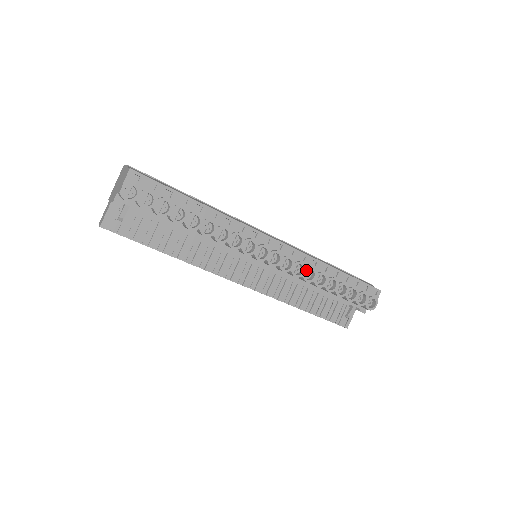
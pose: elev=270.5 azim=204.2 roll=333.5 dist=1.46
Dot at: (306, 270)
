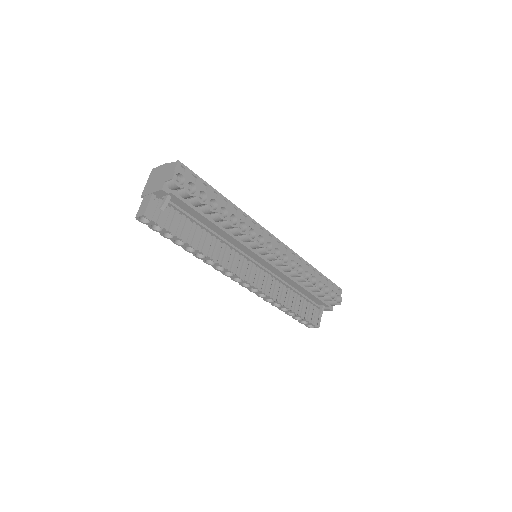
Dot at: (297, 265)
